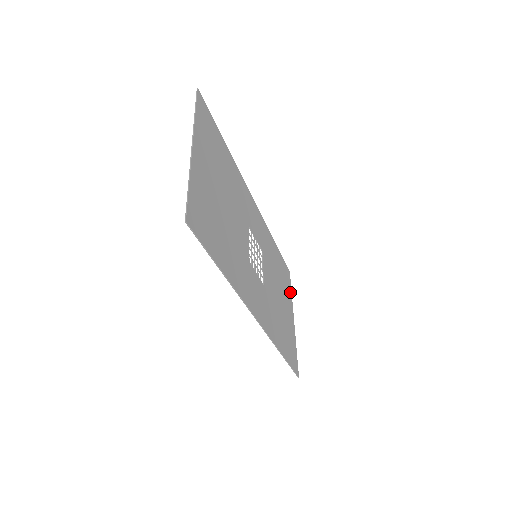
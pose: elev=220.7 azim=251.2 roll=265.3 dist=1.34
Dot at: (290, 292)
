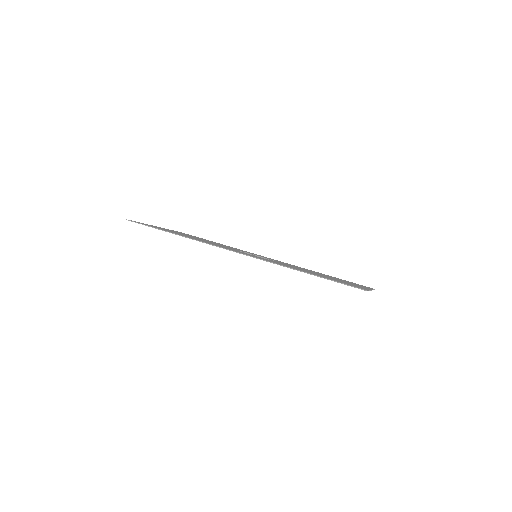
Dot at: occluded
